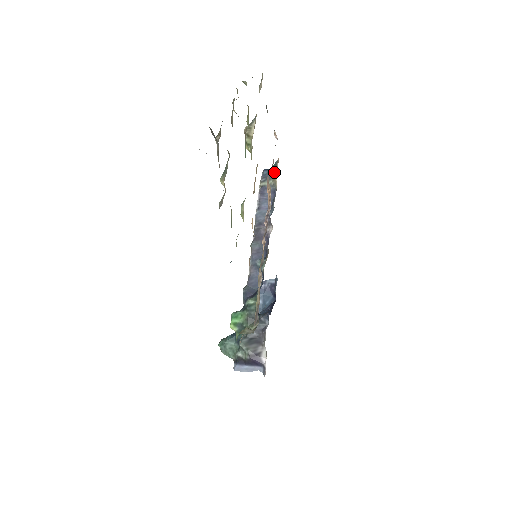
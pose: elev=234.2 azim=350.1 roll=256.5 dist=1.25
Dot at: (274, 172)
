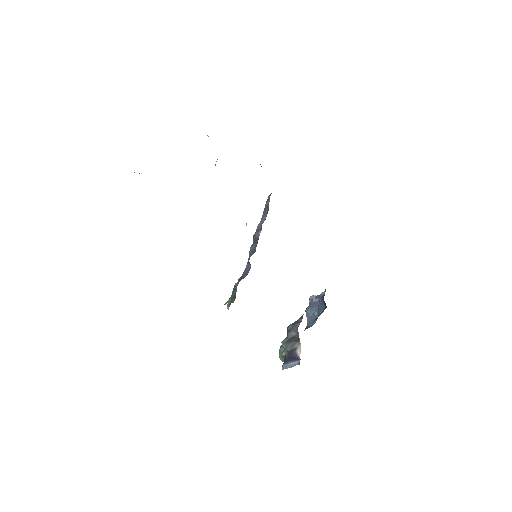
Dot at: occluded
